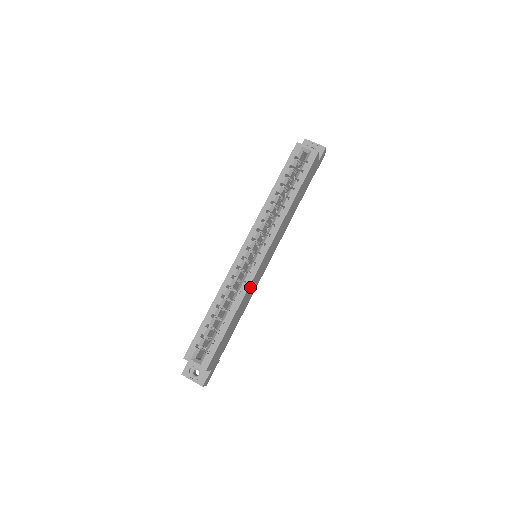
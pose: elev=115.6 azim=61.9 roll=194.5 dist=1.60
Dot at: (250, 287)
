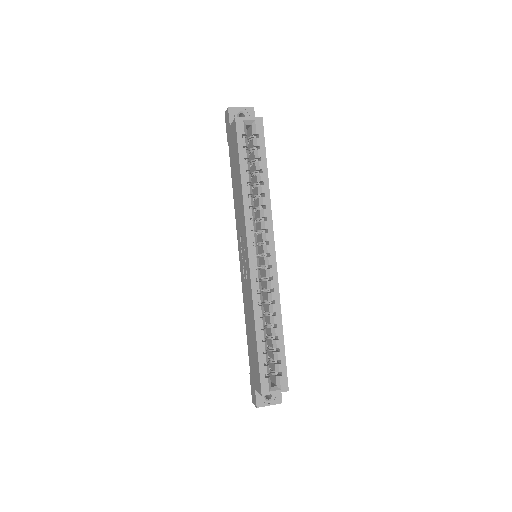
Dot at: occluded
